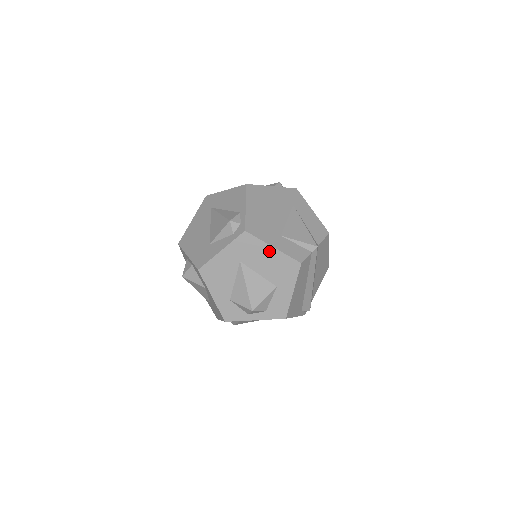
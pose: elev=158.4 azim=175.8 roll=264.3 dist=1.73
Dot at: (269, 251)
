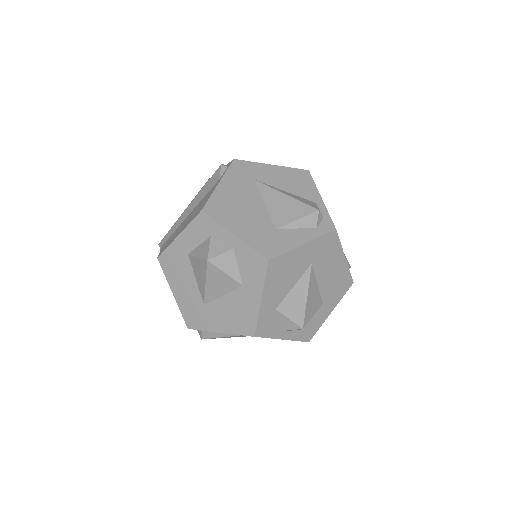
Dot at: (340, 260)
